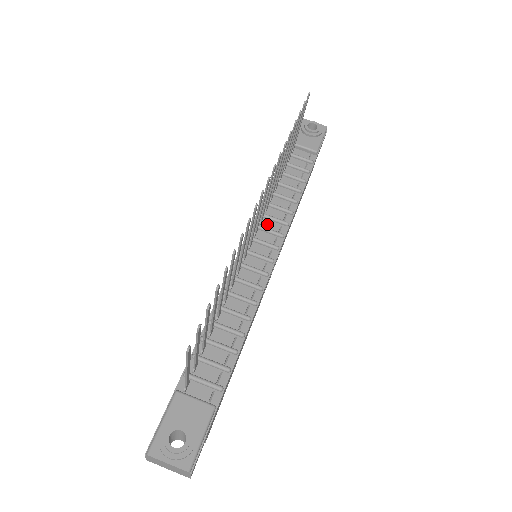
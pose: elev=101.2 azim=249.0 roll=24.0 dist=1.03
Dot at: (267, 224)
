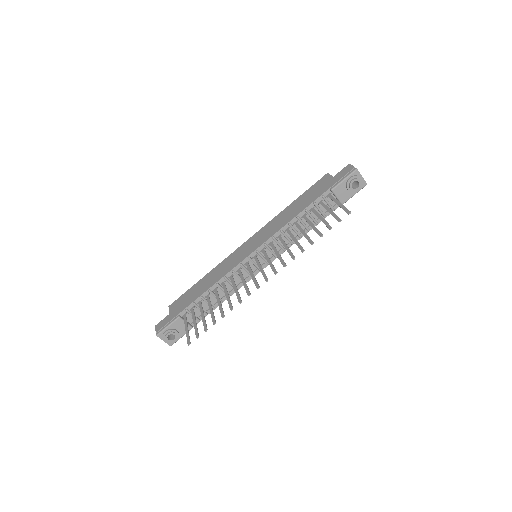
Dot at: occluded
